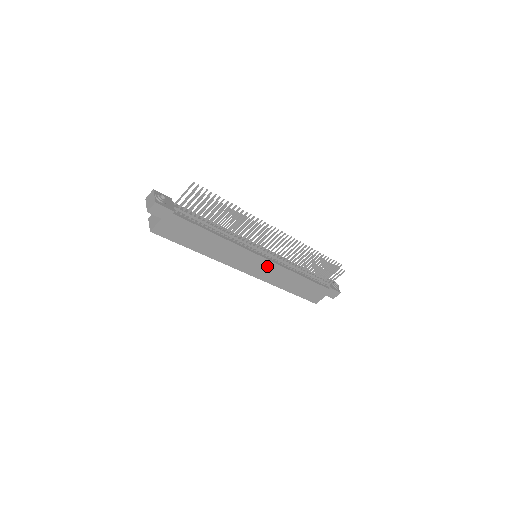
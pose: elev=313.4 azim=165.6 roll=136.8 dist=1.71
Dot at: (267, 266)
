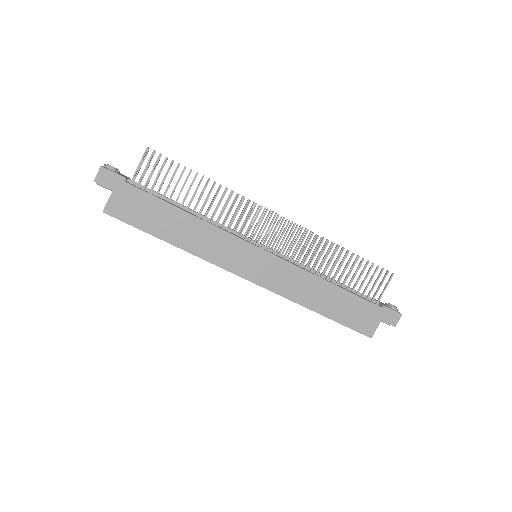
Dot at: (273, 265)
